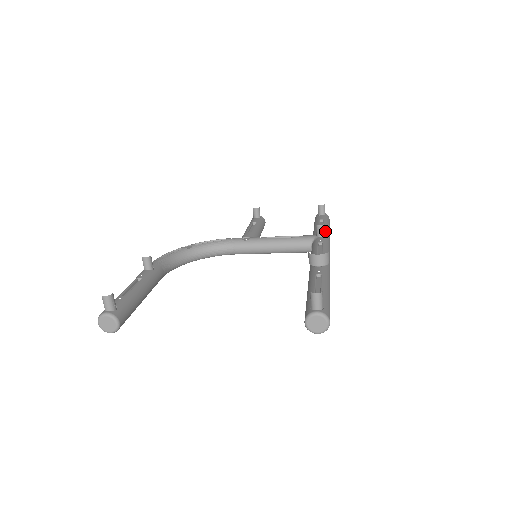
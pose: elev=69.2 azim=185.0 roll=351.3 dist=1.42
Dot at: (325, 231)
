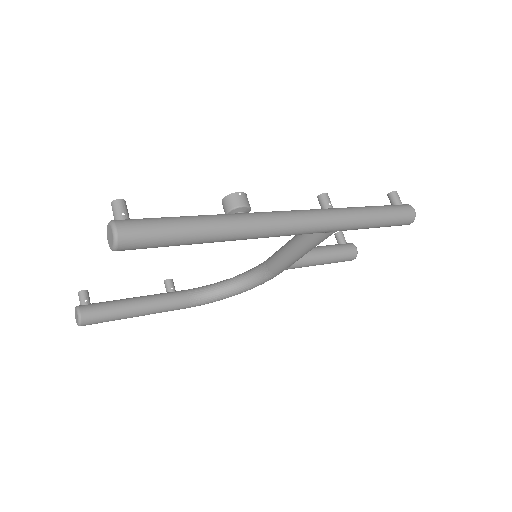
Dot at: (347, 207)
